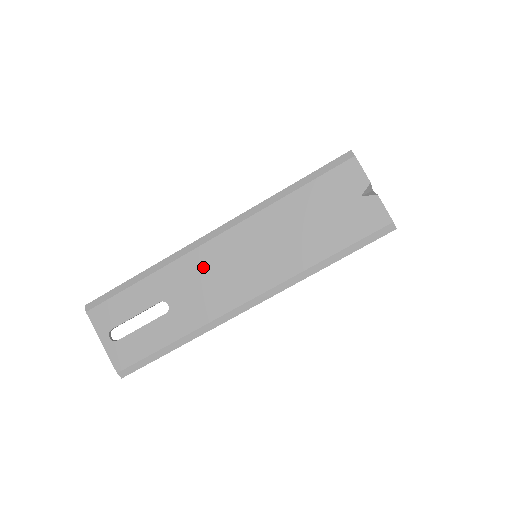
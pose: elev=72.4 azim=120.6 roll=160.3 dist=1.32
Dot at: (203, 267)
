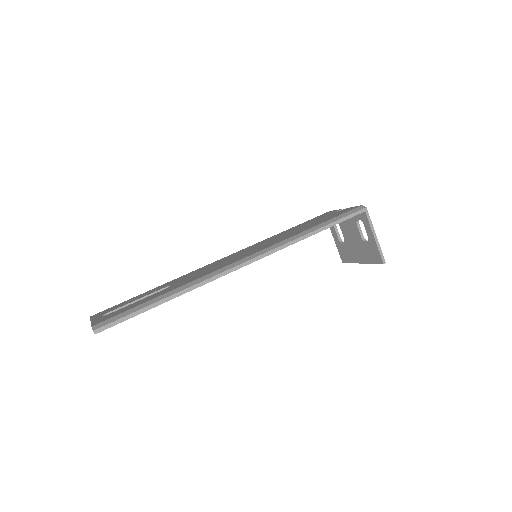
Dot at: occluded
